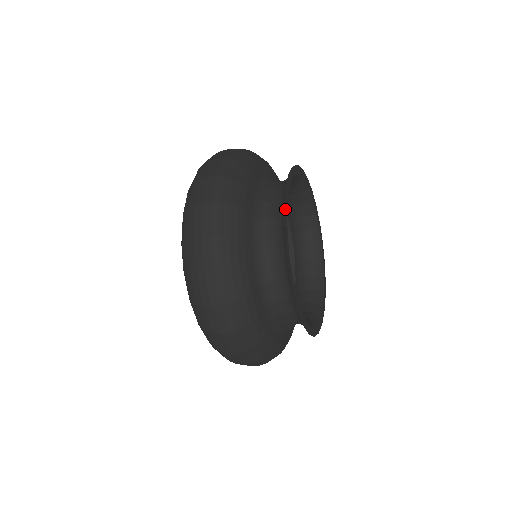
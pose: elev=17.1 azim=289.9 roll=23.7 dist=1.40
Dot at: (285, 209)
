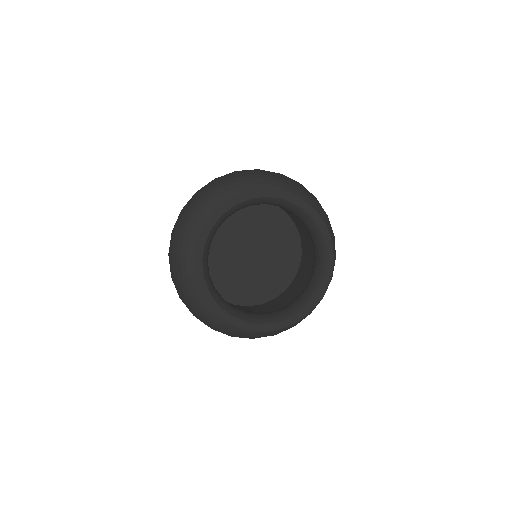
Dot at: (220, 210)
